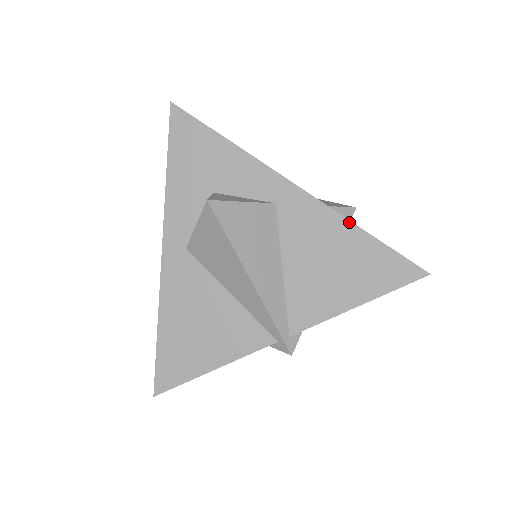
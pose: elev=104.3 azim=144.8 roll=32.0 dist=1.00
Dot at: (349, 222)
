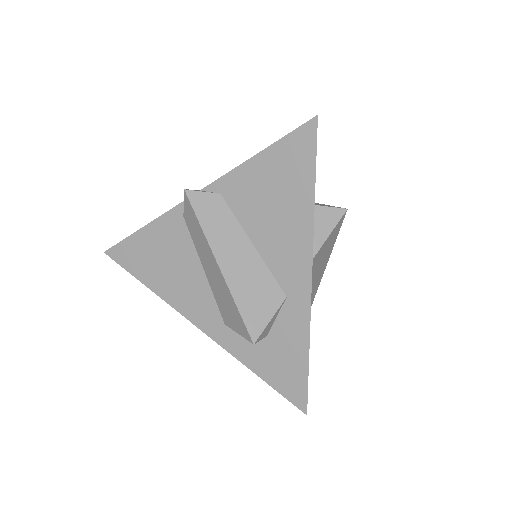
Dot at: occluded
